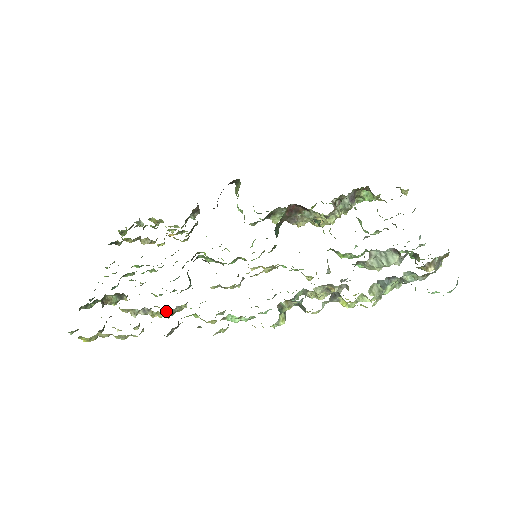
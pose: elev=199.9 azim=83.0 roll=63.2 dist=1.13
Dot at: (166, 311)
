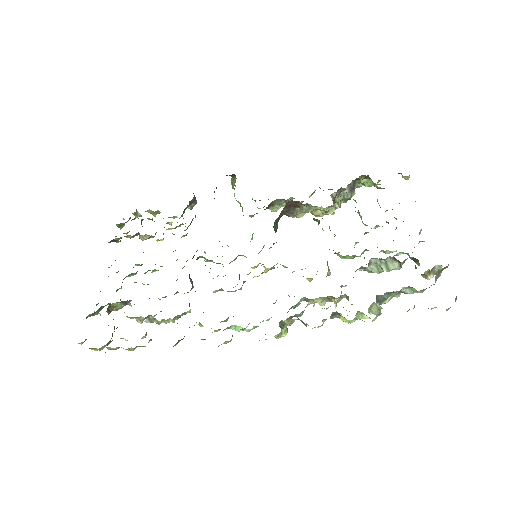
Dot at: occluded
